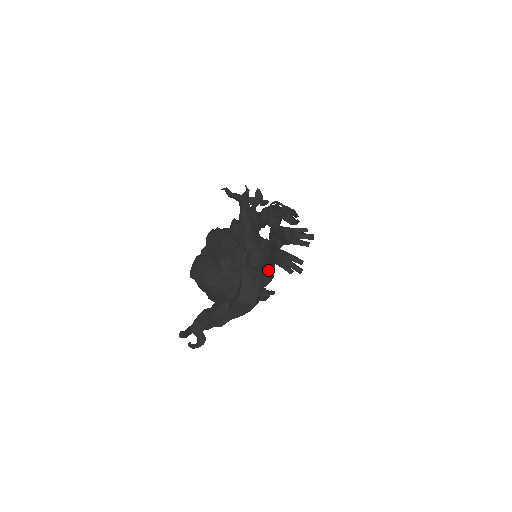
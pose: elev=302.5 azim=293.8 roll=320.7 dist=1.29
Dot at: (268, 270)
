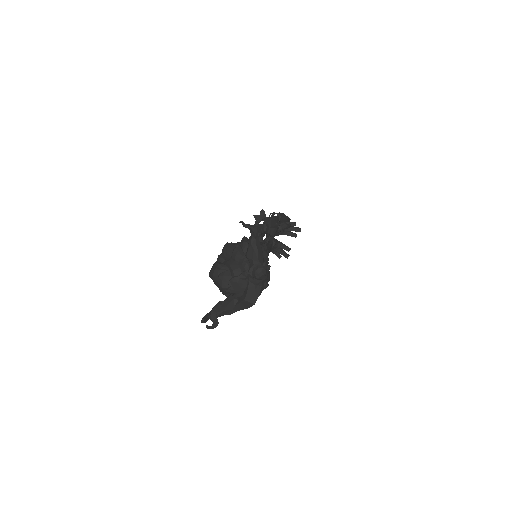
Dot at: occluded
